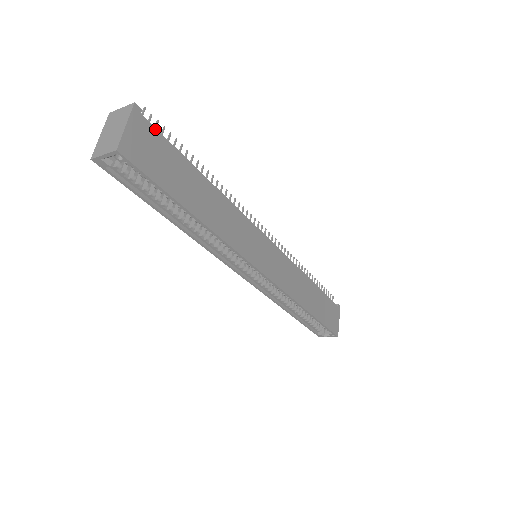
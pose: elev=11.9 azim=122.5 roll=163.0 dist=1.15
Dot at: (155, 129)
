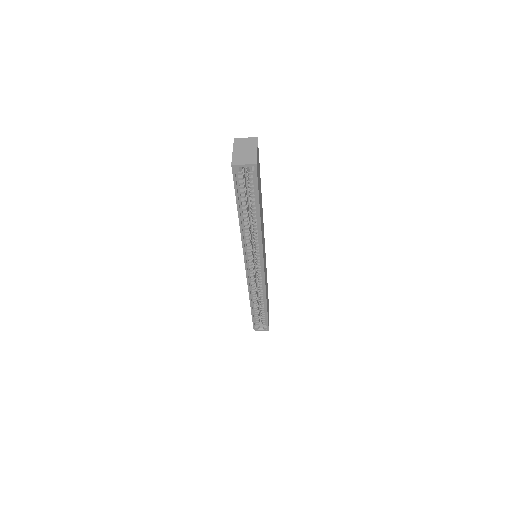
Dot at: occluded
